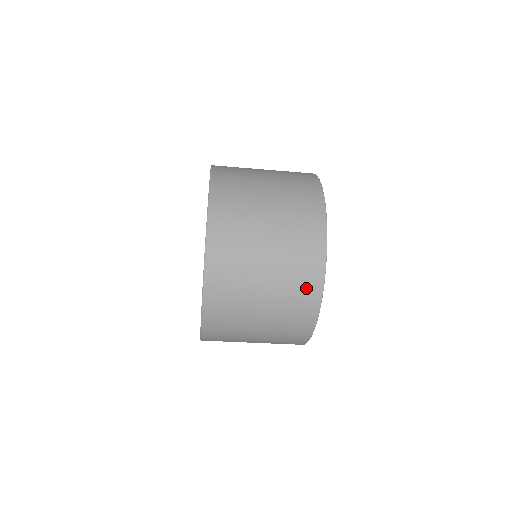
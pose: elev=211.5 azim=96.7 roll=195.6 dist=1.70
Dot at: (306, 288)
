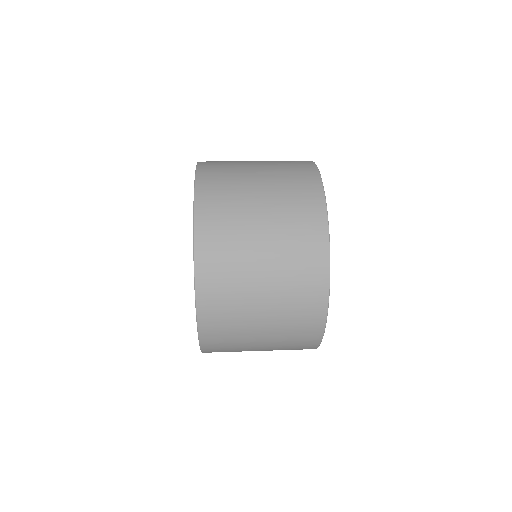
Dot at: (306, 331)
